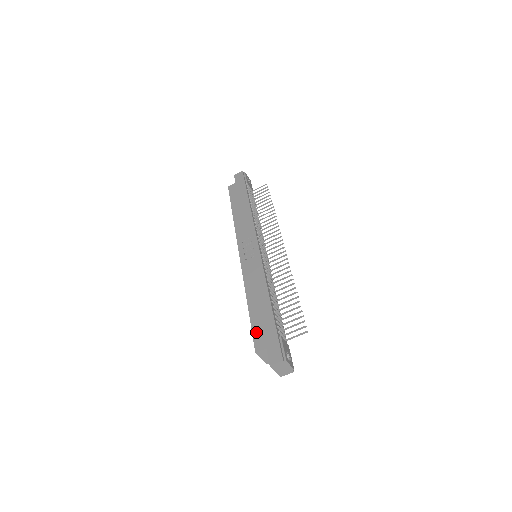
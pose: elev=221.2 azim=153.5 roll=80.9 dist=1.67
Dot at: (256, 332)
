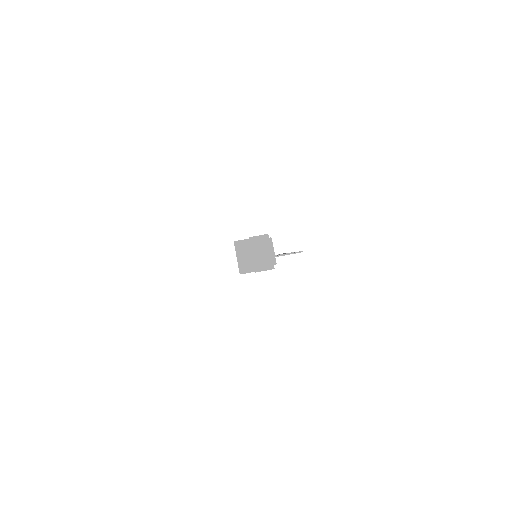
Dot at: occluded
